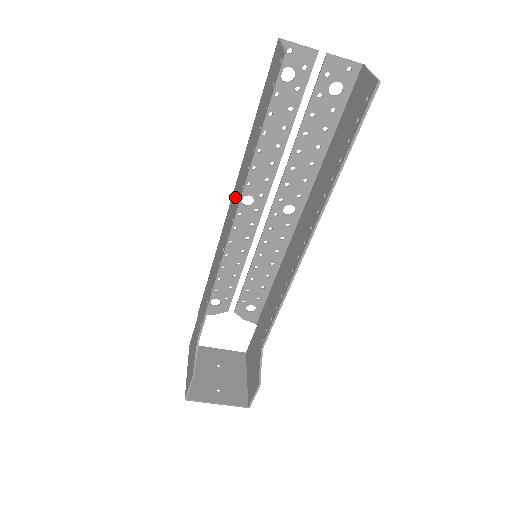
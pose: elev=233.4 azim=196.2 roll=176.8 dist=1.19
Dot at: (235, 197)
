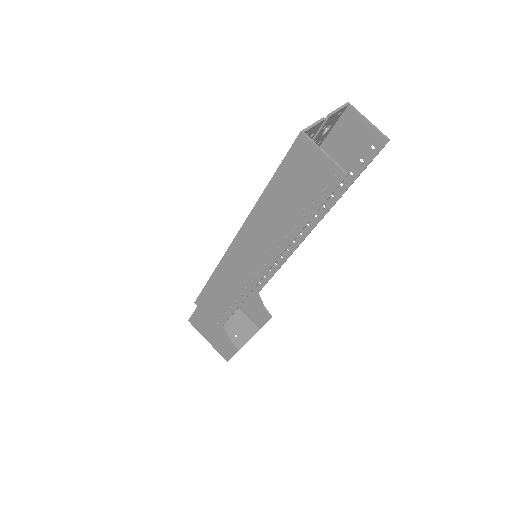
Dot at: (255, 244)
